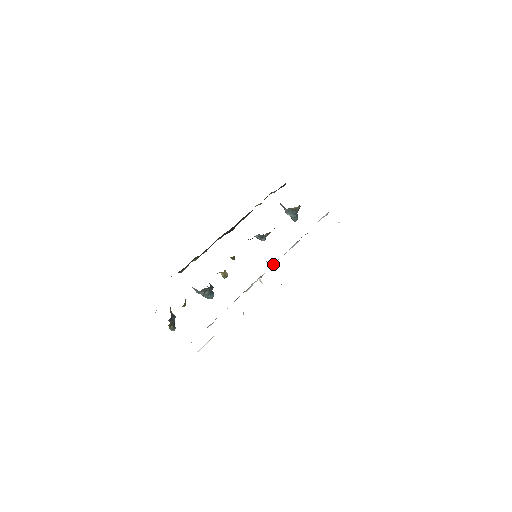
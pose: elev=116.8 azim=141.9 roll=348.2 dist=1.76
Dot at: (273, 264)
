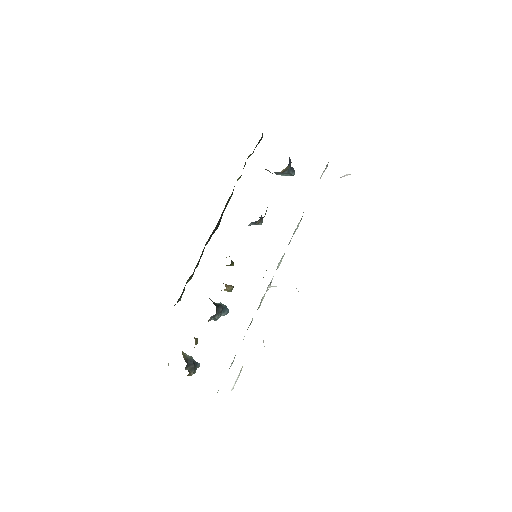
Dot at: (279, 262)
